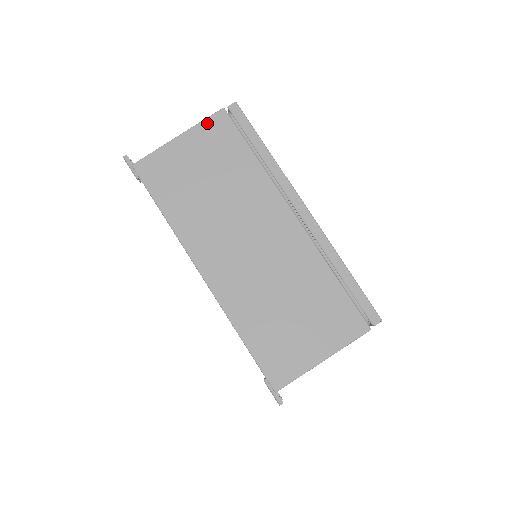
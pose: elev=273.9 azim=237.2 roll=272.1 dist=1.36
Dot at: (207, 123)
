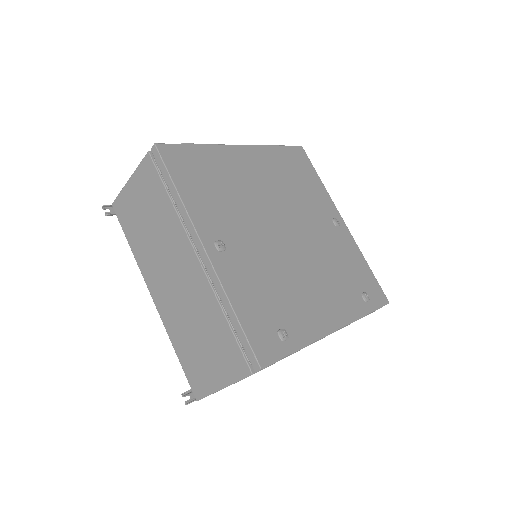
Dot at: occluded
